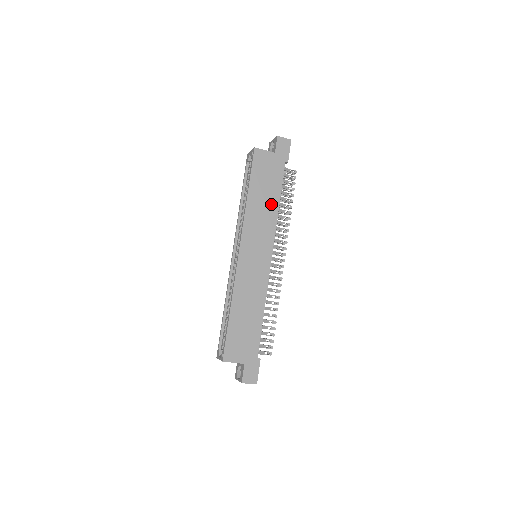
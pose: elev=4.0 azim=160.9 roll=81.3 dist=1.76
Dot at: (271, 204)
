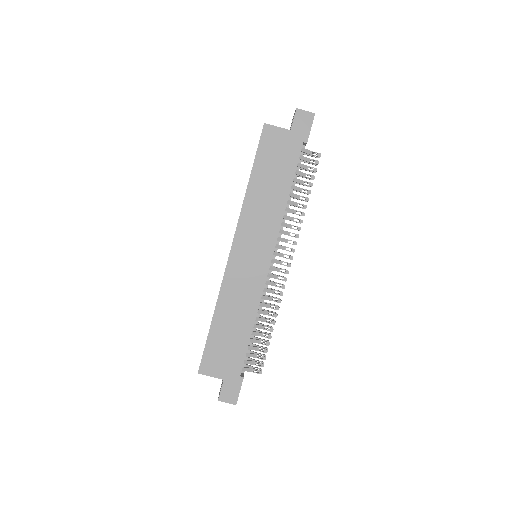
Dot at: (278, 195)
